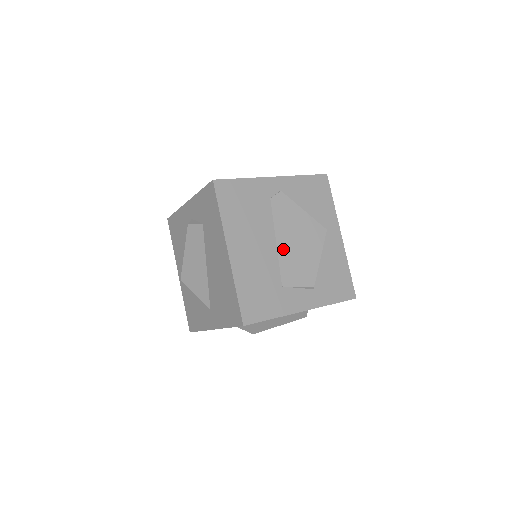
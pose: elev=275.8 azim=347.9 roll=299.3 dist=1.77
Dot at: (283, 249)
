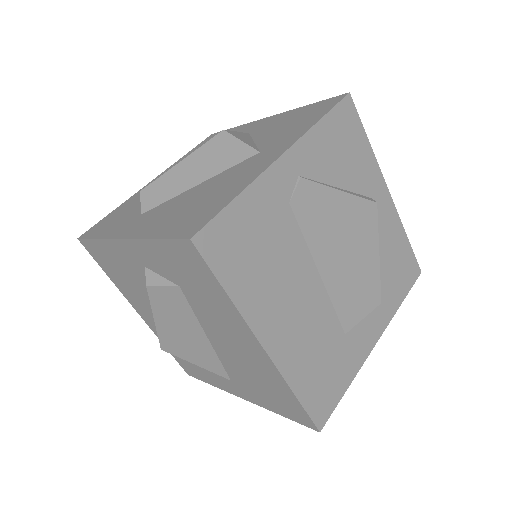
Dot at: (331, 278)
